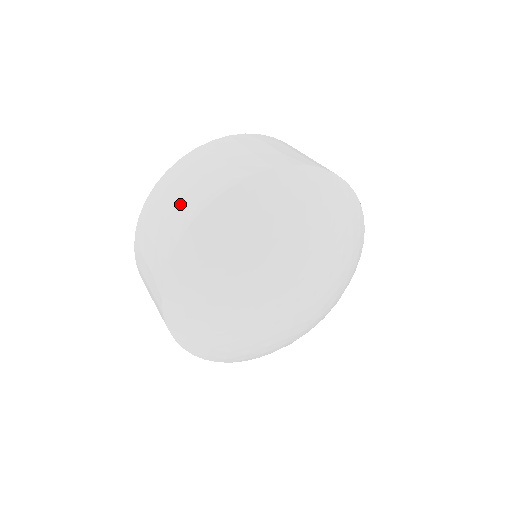
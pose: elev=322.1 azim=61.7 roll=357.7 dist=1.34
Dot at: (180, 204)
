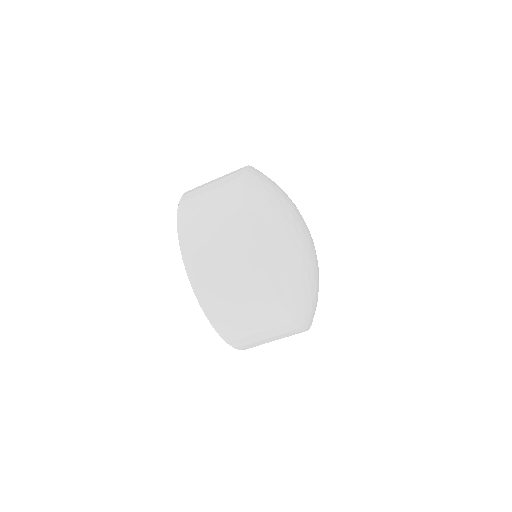
Dot at: (221, 222)
